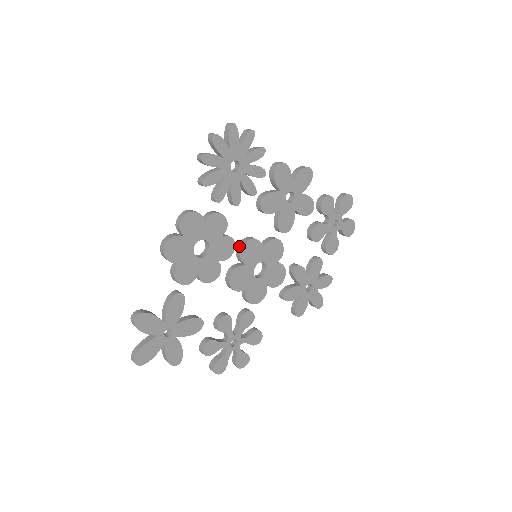
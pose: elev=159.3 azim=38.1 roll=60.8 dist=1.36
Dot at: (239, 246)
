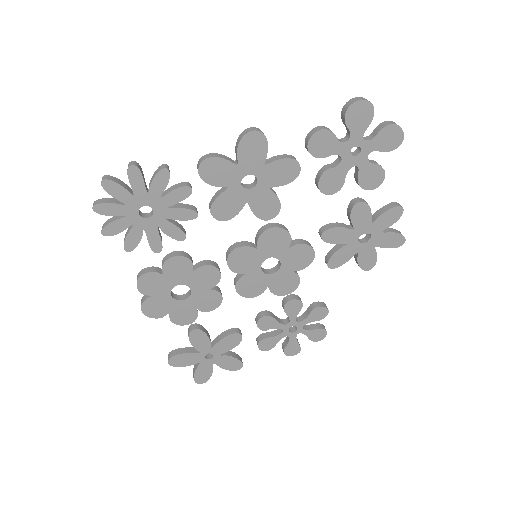
Dot at: occluded
